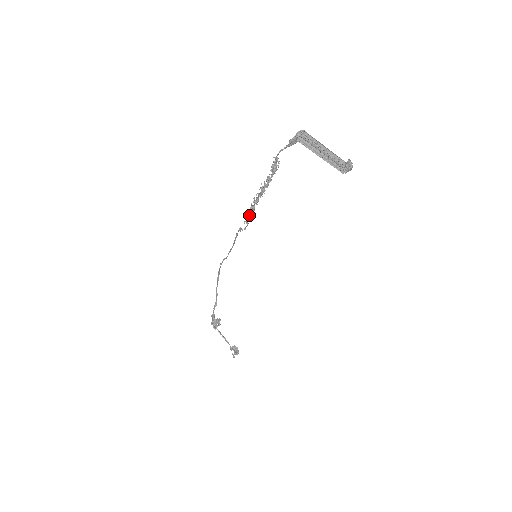
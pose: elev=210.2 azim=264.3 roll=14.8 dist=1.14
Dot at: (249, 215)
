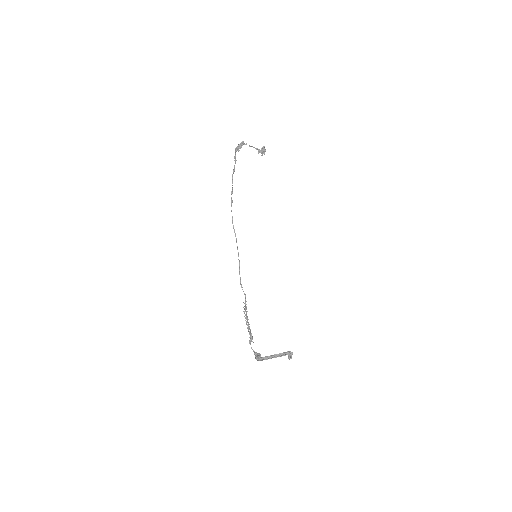
Dot at: (245, 307)
